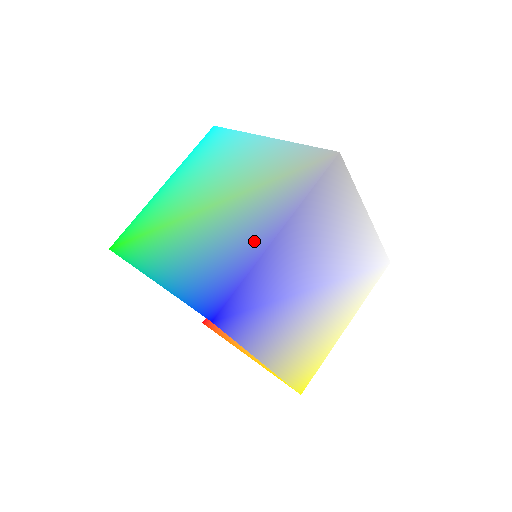
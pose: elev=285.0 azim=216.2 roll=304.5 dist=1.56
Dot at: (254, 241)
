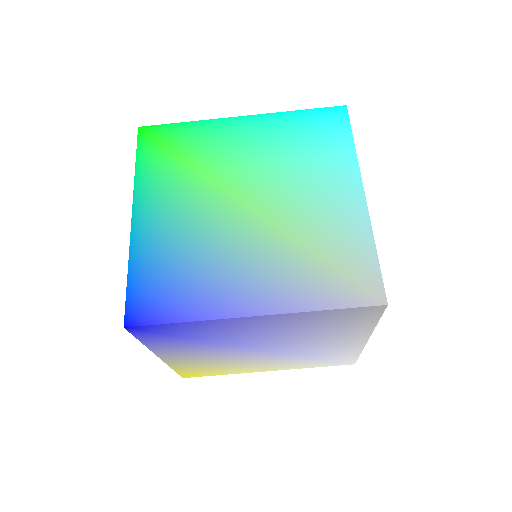
Dot at: (230, 295)
